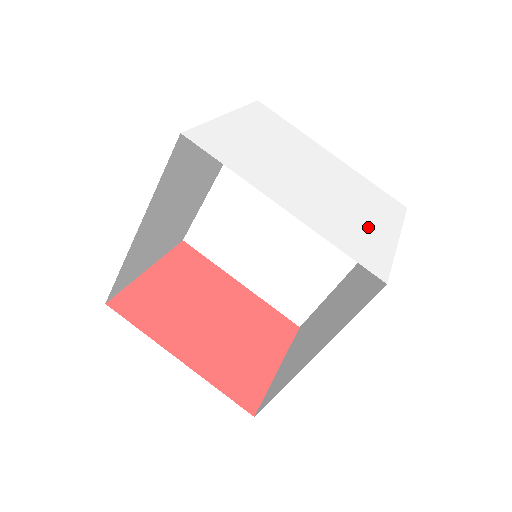
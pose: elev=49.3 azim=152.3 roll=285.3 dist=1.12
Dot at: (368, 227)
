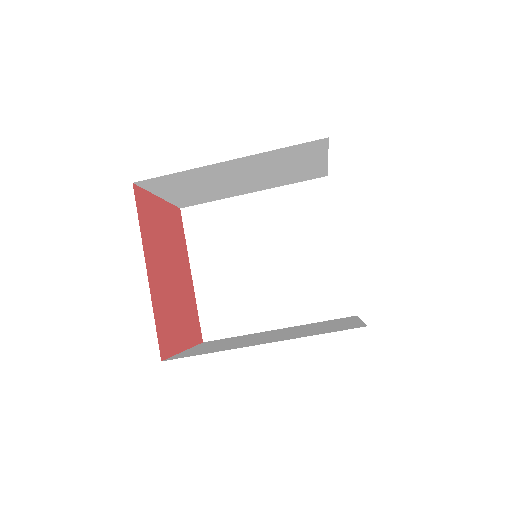
Dot at: occluded
